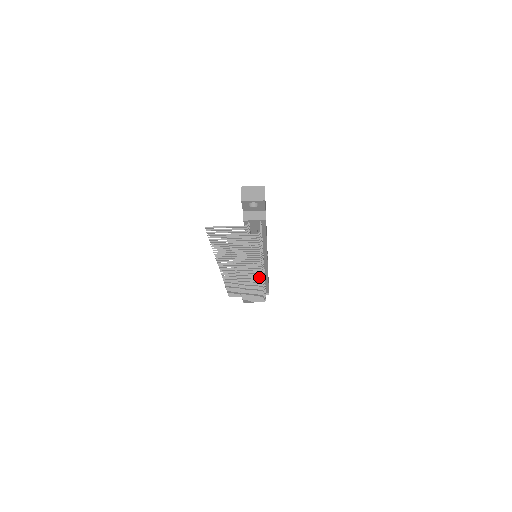
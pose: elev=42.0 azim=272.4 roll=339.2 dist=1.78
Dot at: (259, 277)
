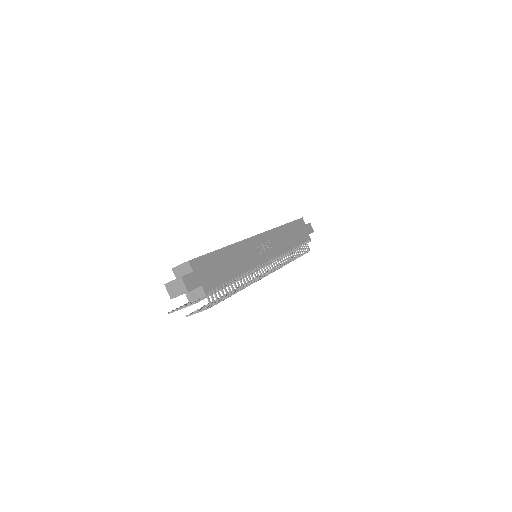
Dot at: occluded
